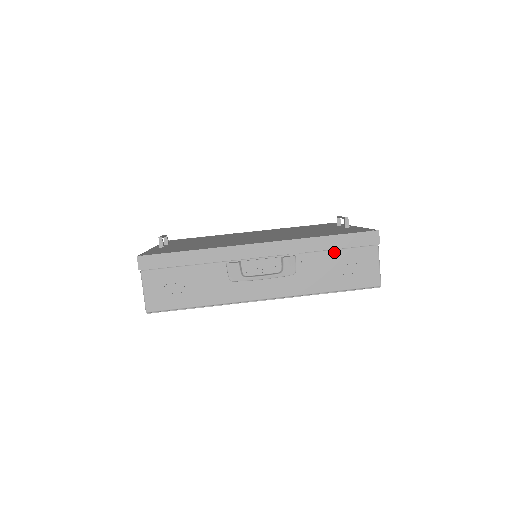
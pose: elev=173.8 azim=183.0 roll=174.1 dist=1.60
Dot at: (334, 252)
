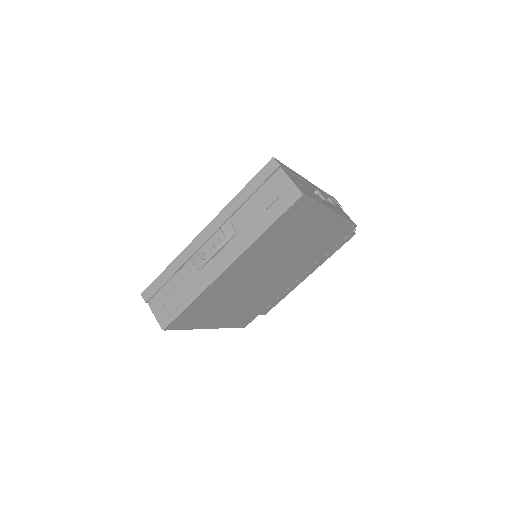
Dot at: (253, 197)
